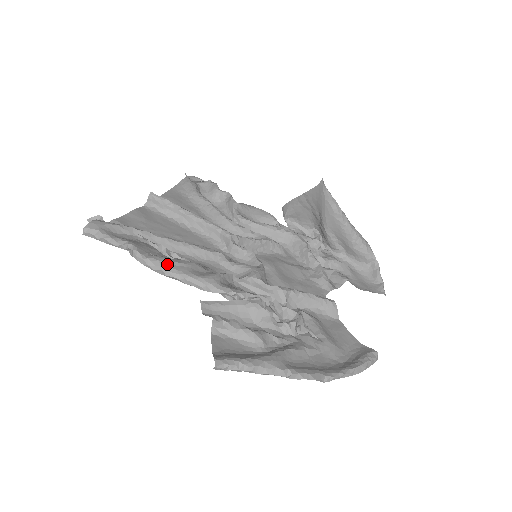
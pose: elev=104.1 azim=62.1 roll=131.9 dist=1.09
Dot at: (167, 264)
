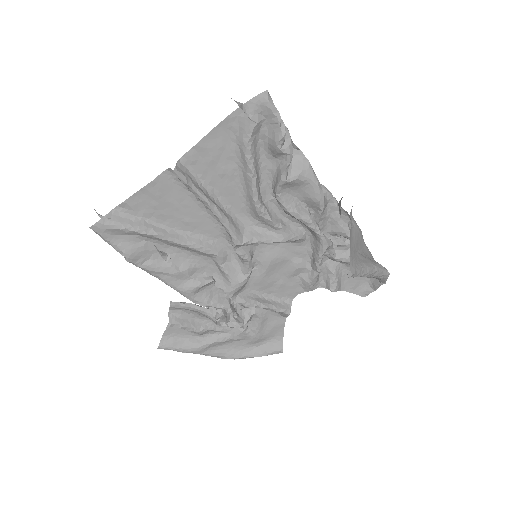
Dot at: (155, 273)
